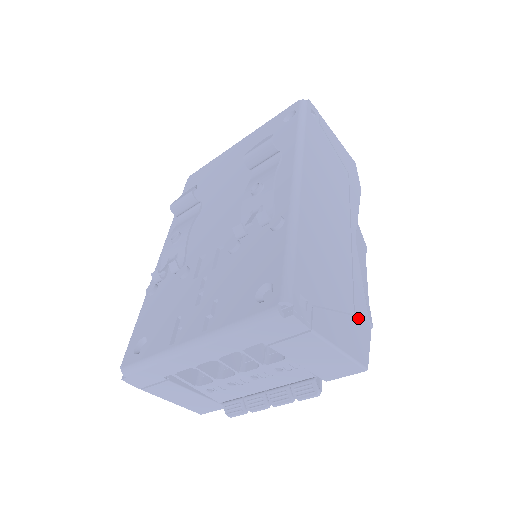
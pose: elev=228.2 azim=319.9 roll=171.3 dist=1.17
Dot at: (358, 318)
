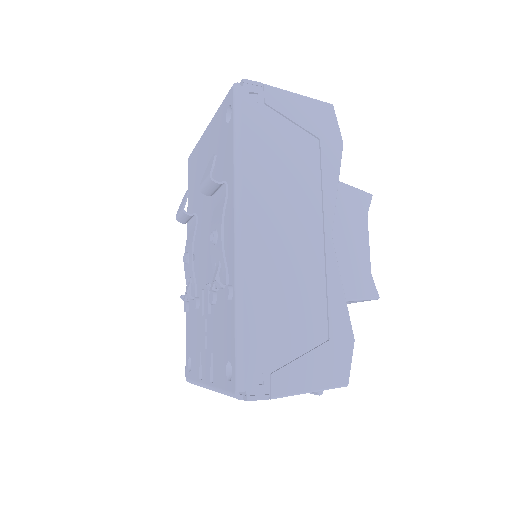
Dot at: (334, 338)
